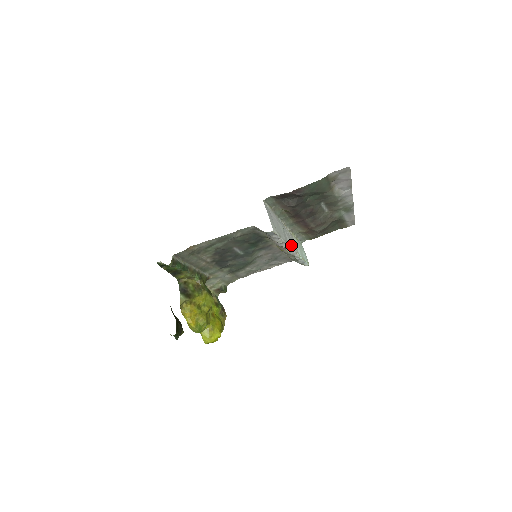
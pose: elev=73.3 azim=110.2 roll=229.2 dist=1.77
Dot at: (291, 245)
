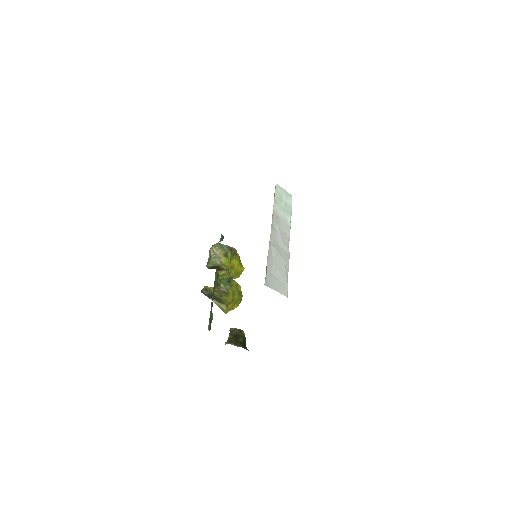
Dot at: (286, 241)
